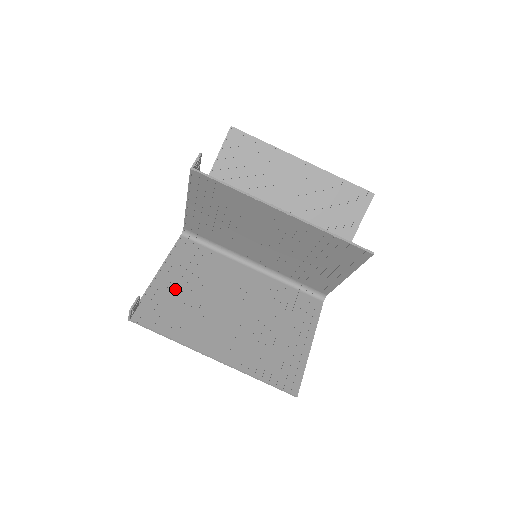
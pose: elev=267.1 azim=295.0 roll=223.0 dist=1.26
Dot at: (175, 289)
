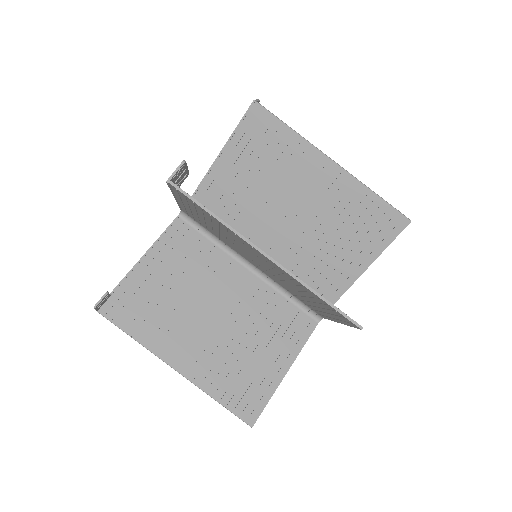
Dot at: (154, 282)
